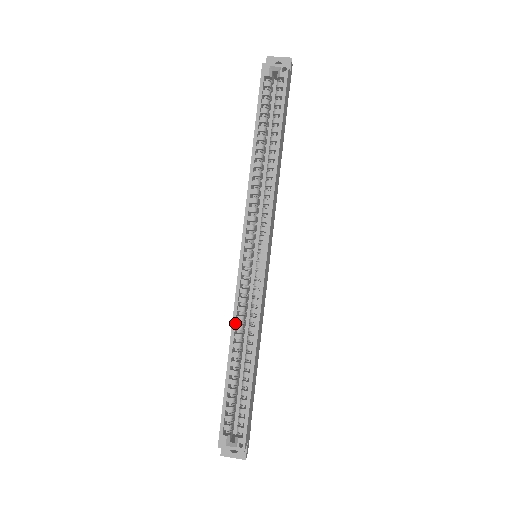
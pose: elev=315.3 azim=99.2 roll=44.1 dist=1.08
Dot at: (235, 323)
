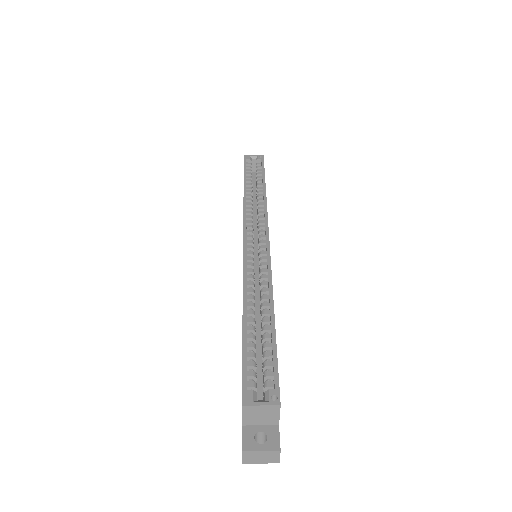
Dot at: (246, 284)
